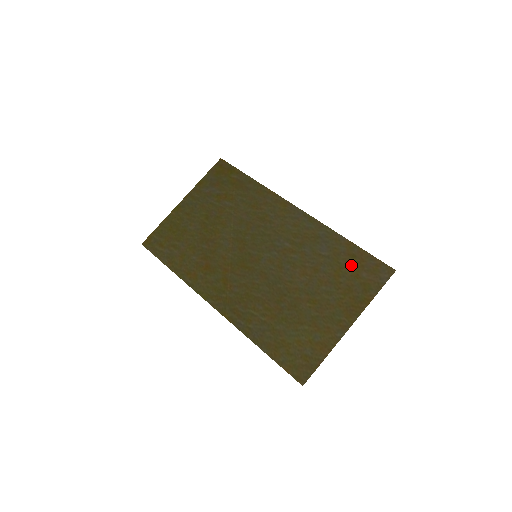
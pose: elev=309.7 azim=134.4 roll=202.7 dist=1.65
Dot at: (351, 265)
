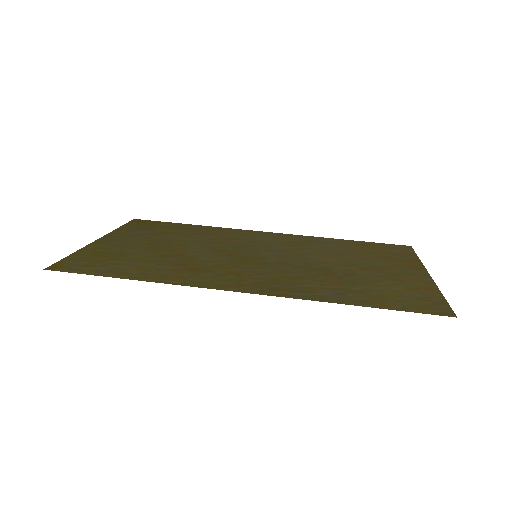
Dot at: (369, 248)
